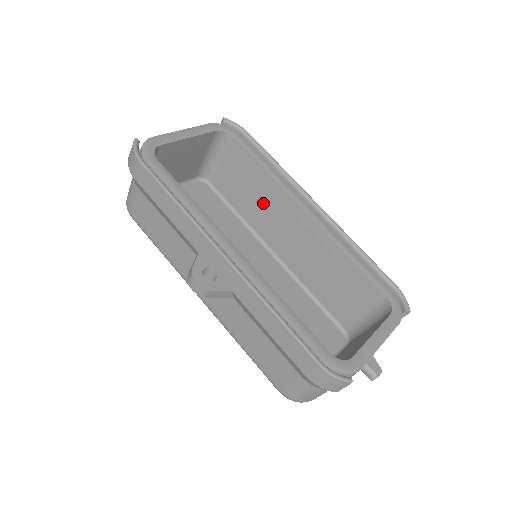
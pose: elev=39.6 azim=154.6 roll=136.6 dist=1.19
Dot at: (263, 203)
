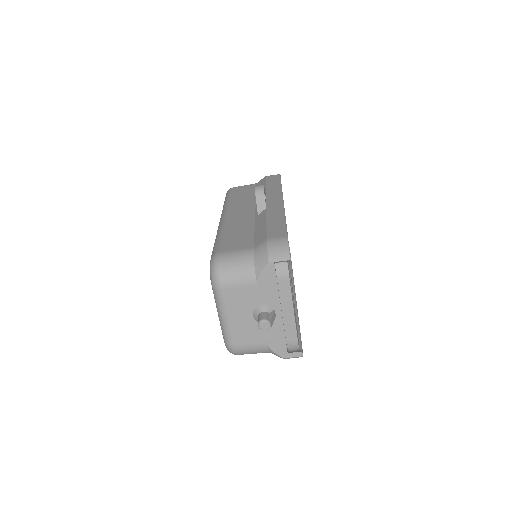
Dot at: occluded
